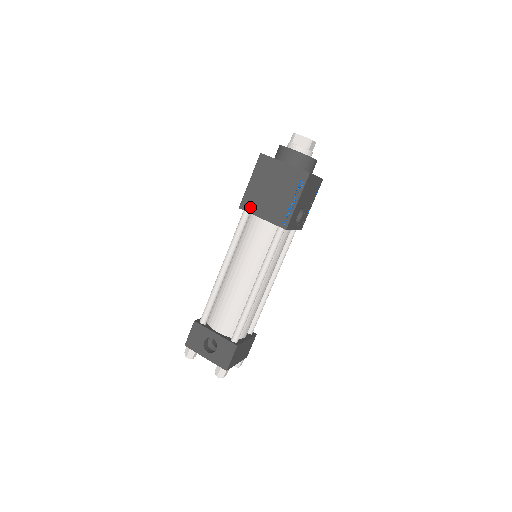
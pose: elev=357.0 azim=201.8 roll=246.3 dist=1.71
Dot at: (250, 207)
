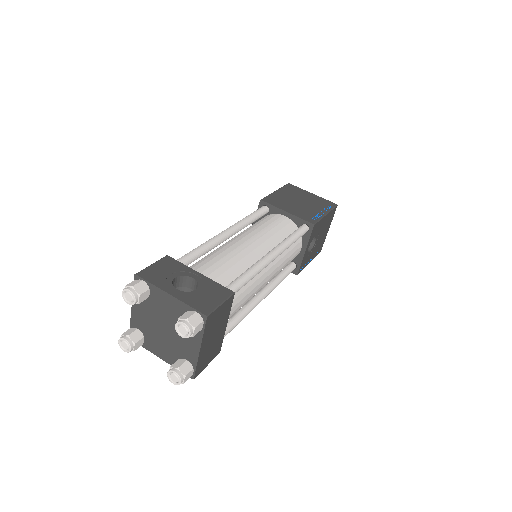
Dot at: (274, 202)
